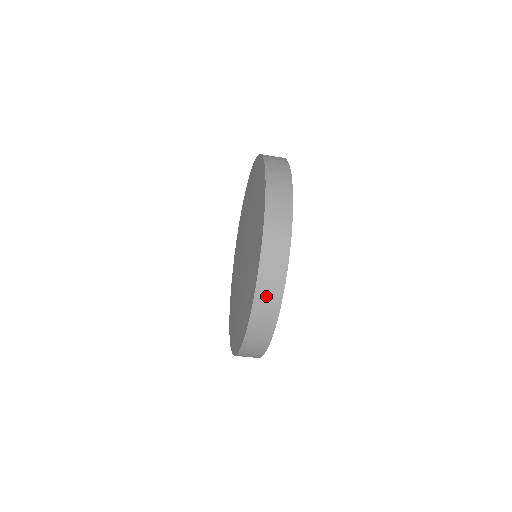
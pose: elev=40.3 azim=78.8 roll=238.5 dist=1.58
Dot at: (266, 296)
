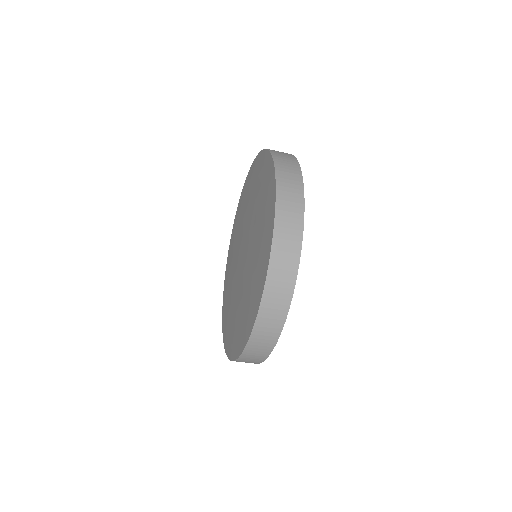
Dot at: (279, 276)
